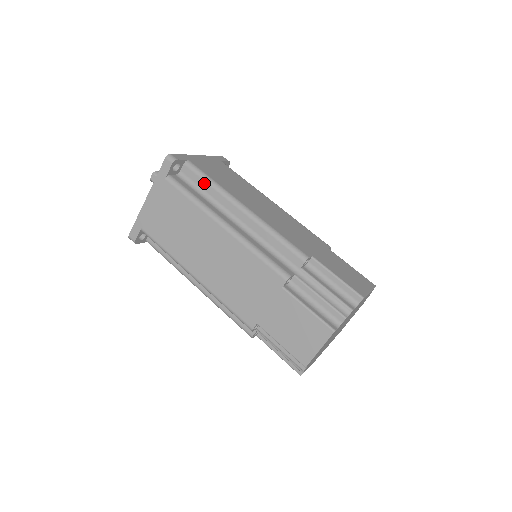
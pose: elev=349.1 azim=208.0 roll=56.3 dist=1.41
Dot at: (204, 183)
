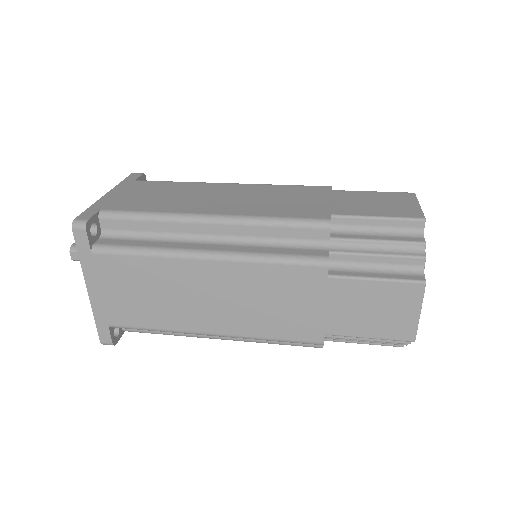
Dot at: (141, 223)
